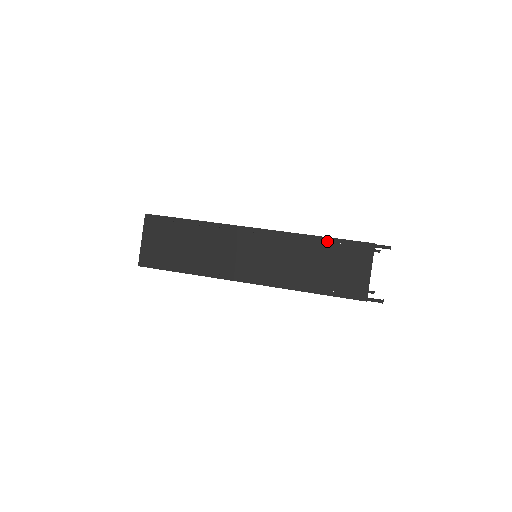
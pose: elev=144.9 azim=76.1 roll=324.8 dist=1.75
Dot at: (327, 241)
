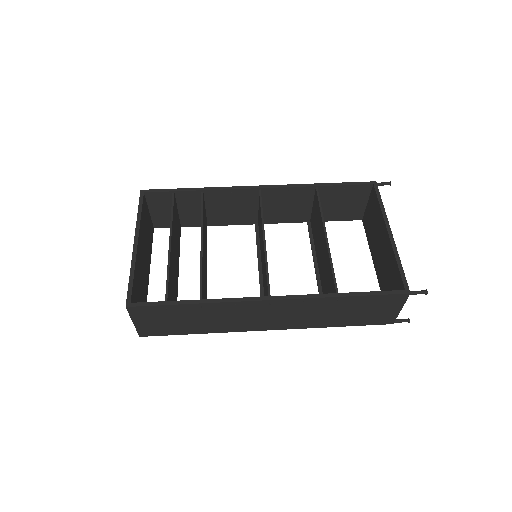
Dot at: (357, 298)
